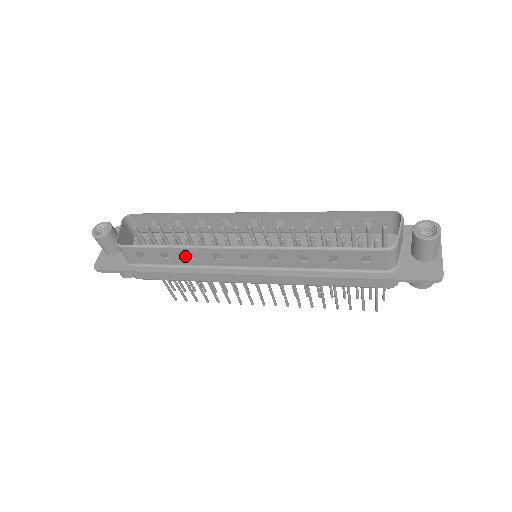
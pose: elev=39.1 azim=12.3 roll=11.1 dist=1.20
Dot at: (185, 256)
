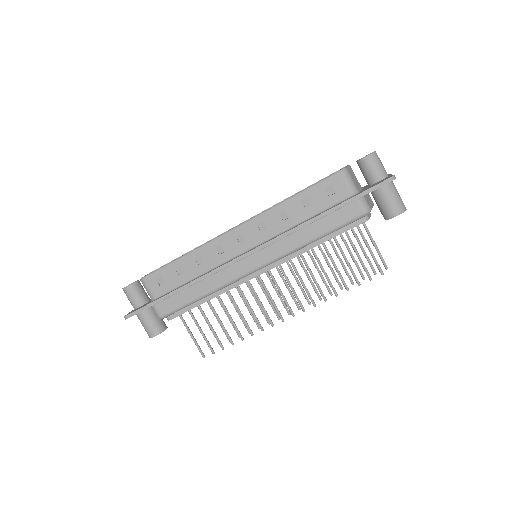
Dot at: (195, 263)
